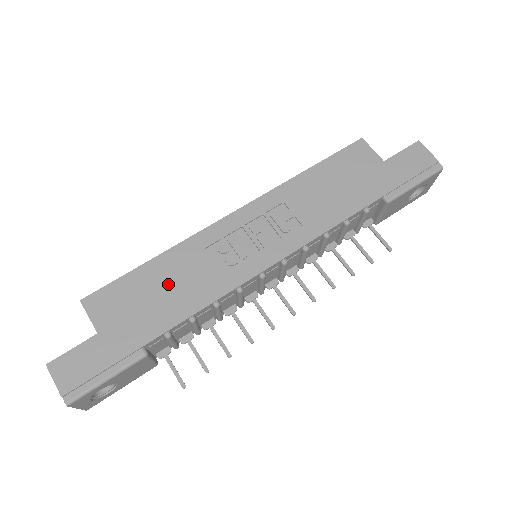
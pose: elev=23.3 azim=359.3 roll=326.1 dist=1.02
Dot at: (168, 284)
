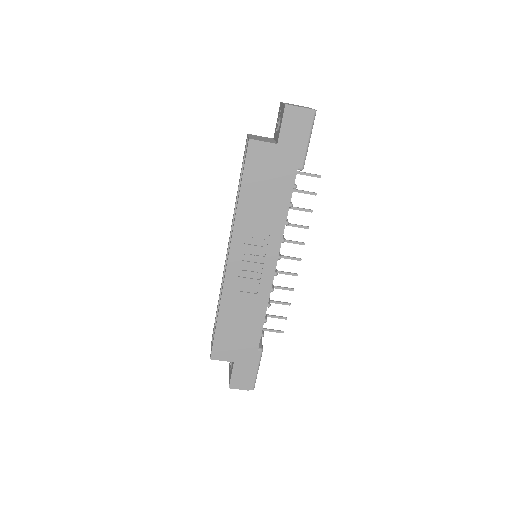
Dot at: (238, 320)
